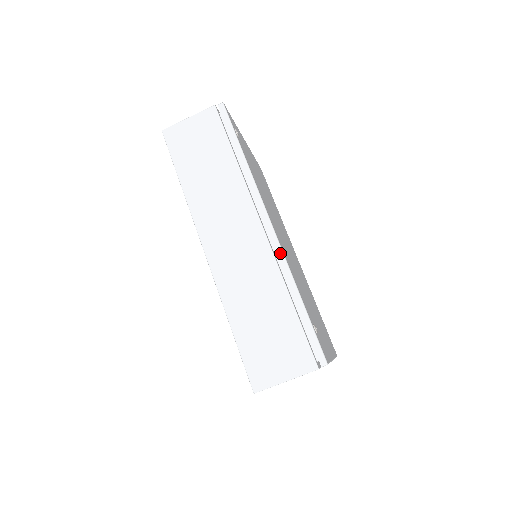
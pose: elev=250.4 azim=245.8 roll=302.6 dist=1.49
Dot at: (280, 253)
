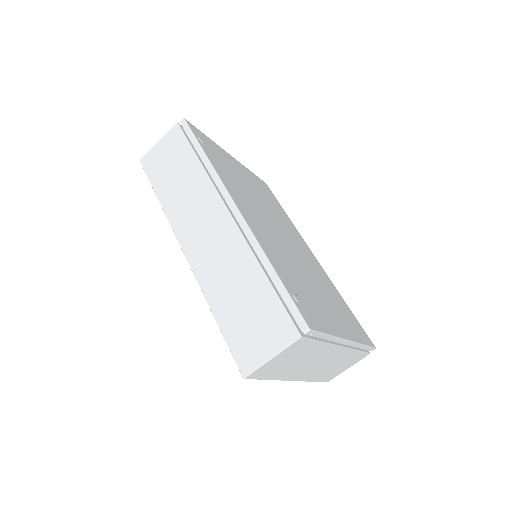
Dot at: (248, 232)
